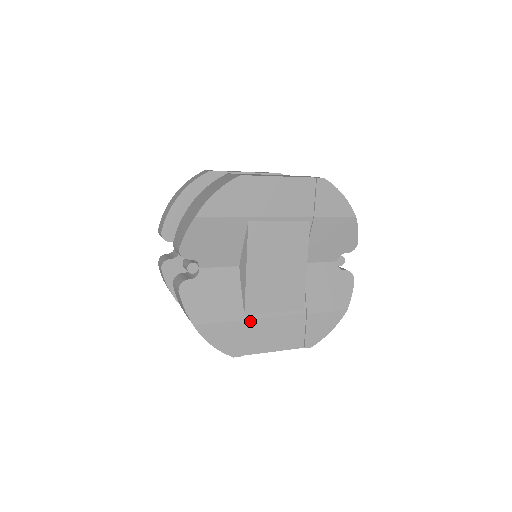
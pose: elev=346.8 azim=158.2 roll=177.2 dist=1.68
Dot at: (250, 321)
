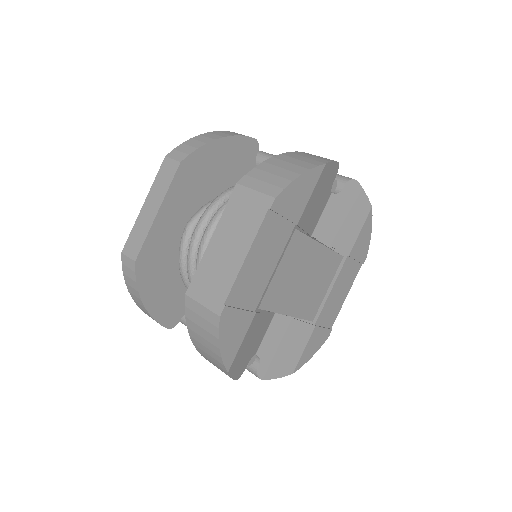
Dot at: (319, 317)
